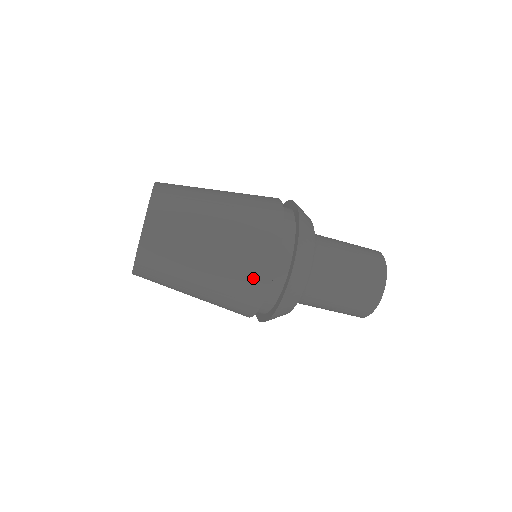
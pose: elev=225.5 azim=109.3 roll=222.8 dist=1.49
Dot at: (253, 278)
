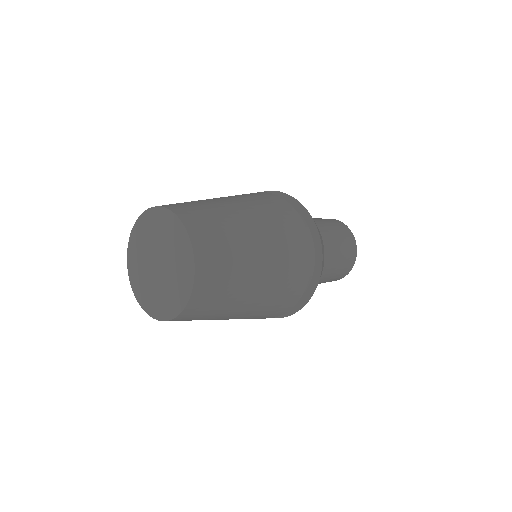
Dot at: occluded
